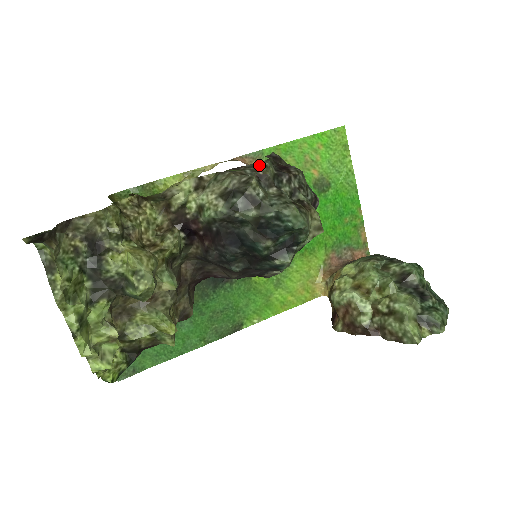
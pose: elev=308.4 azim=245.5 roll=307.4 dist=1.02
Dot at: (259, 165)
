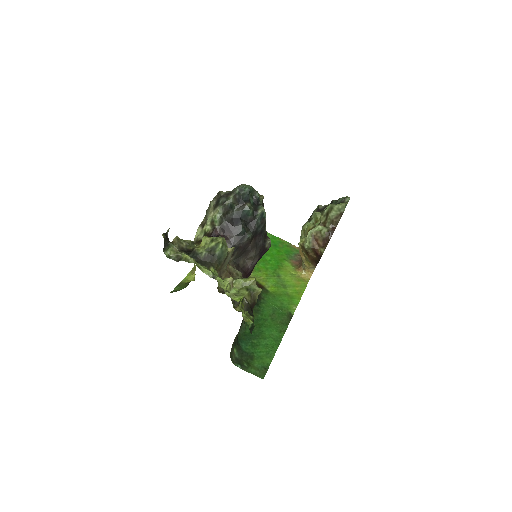
Dot at: occluded
